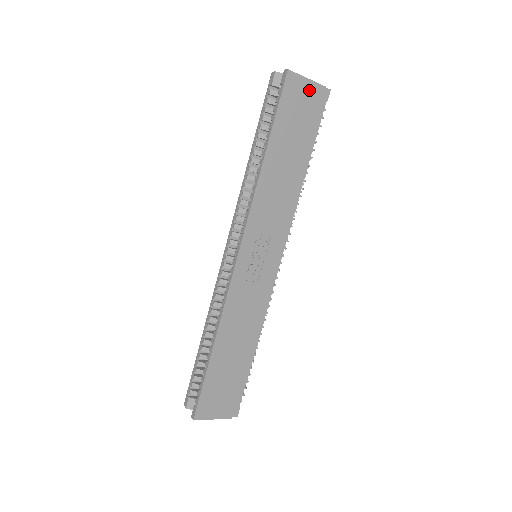
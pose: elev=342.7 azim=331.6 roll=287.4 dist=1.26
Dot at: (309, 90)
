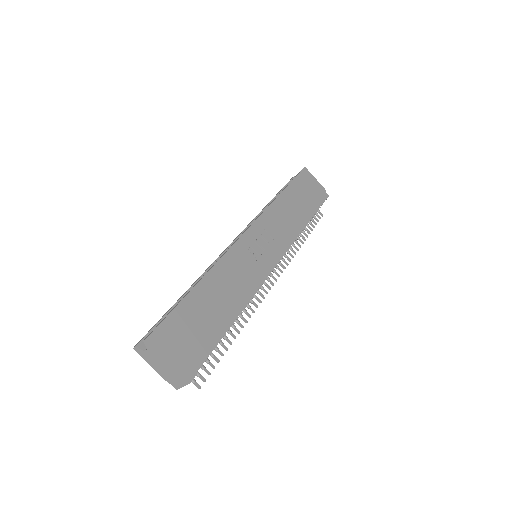
Dot at: (316, 185)
